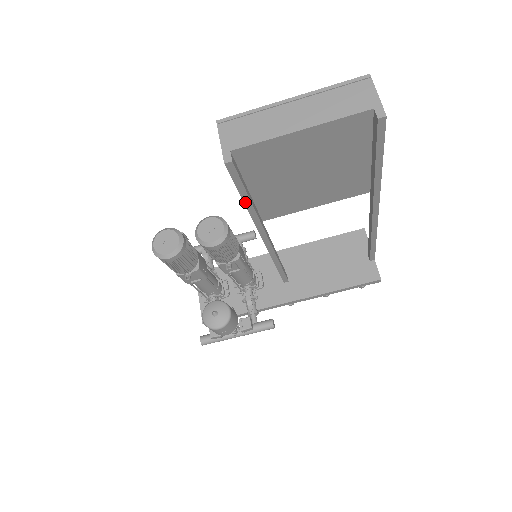
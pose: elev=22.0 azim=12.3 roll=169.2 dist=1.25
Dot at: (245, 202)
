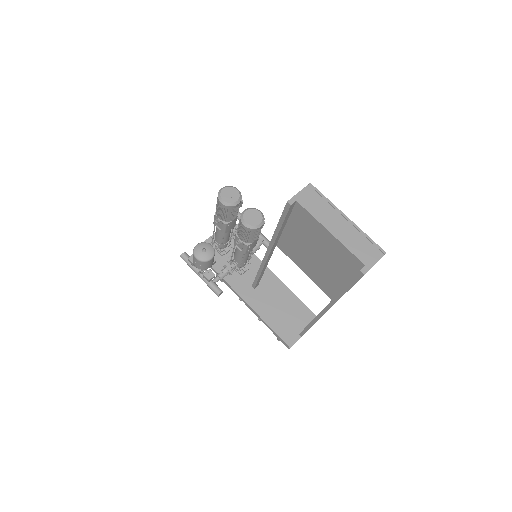
Dot at: (278, 227)
